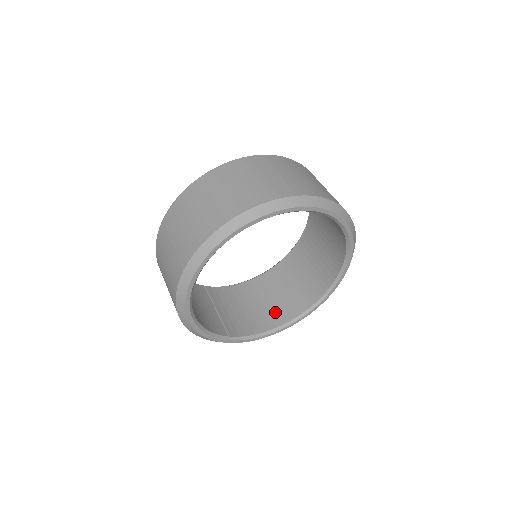
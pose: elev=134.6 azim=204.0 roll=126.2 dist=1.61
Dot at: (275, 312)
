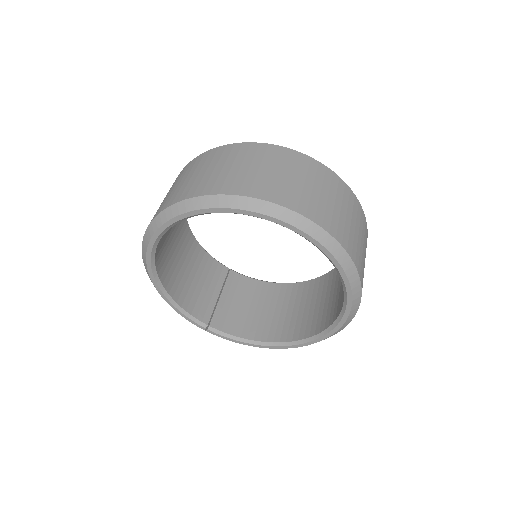
Dot at: (276, 326)
